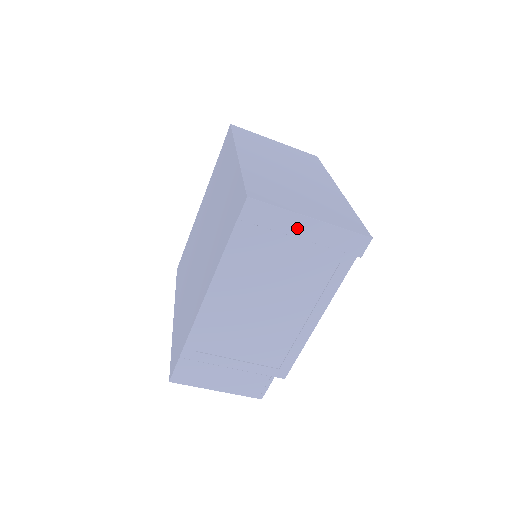
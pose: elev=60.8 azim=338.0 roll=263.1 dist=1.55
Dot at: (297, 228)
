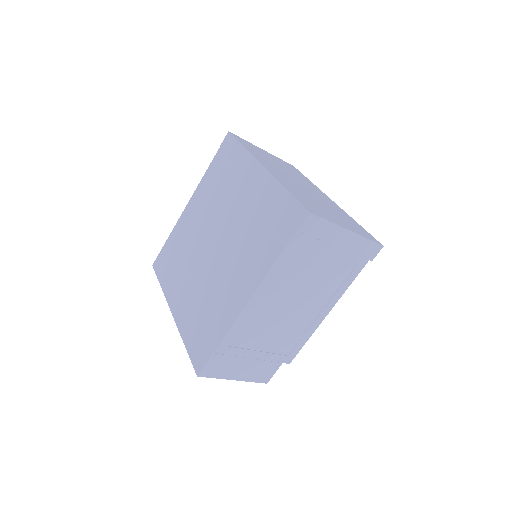
Dot at: (337, 238)
